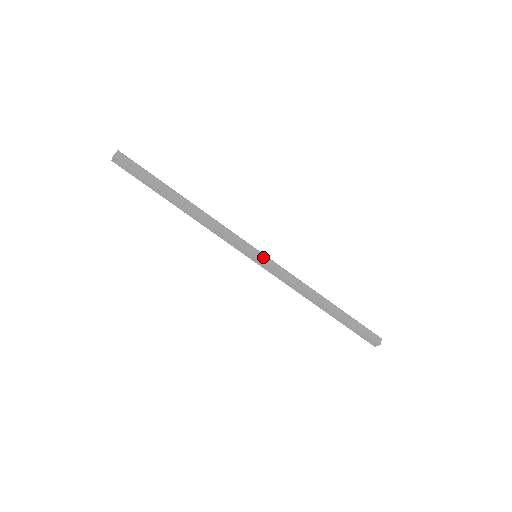
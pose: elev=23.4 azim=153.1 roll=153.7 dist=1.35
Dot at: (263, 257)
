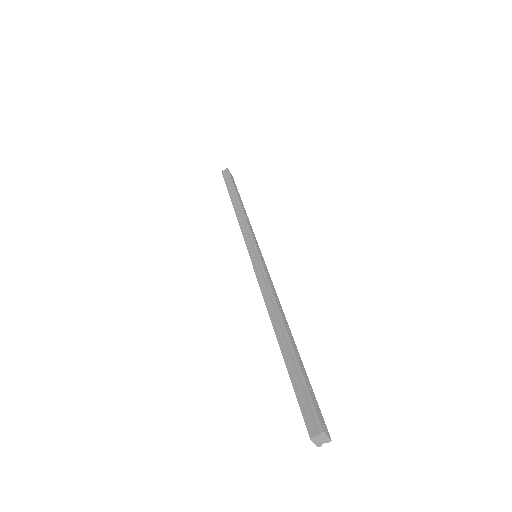
Dot at: (256, 256)
